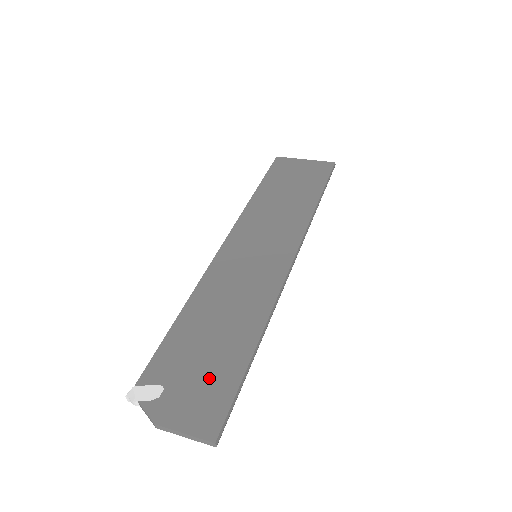
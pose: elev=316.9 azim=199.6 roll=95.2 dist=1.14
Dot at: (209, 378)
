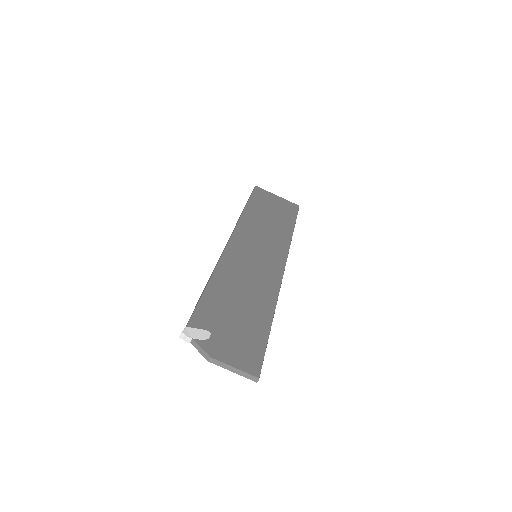
Dot at: (244, 334)
